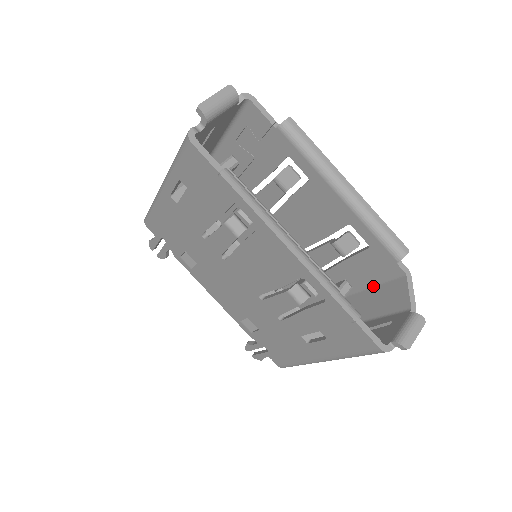
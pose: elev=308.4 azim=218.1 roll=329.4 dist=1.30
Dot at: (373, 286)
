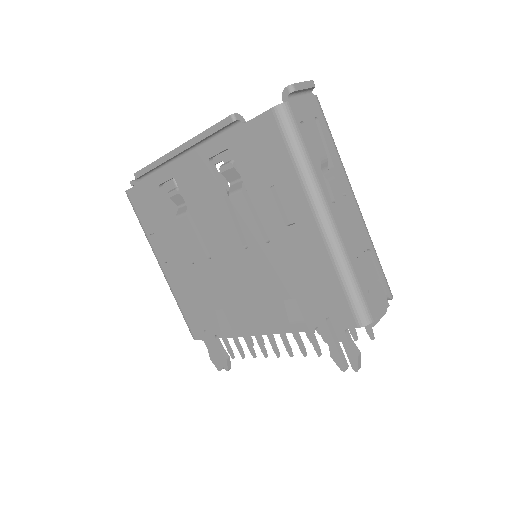
Dot at: occluded
